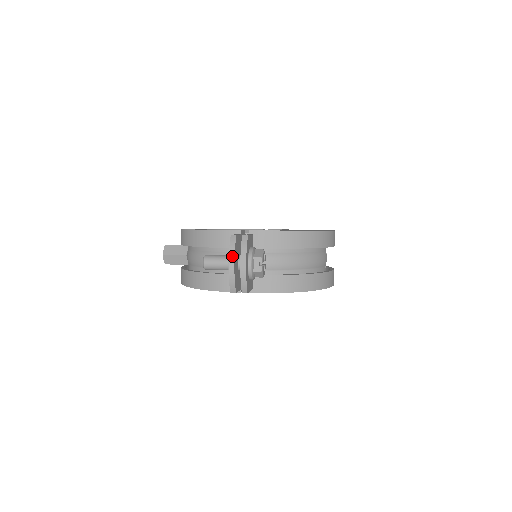
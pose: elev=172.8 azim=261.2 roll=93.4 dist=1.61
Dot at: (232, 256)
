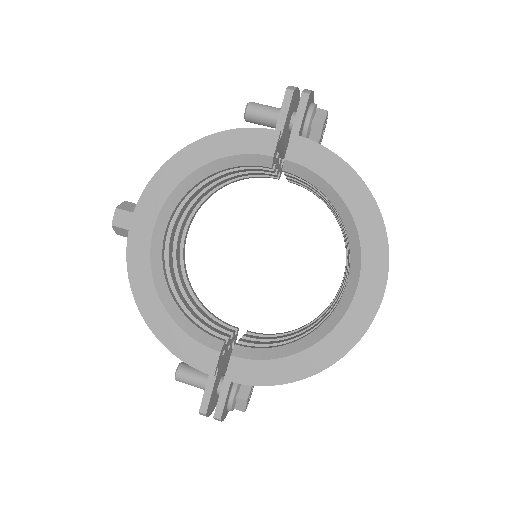
Dot at: occluded
